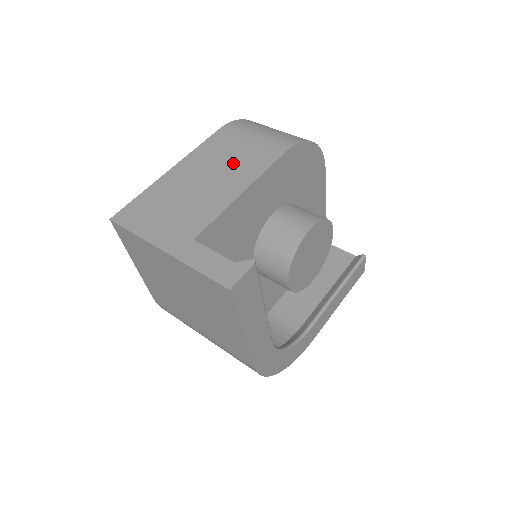
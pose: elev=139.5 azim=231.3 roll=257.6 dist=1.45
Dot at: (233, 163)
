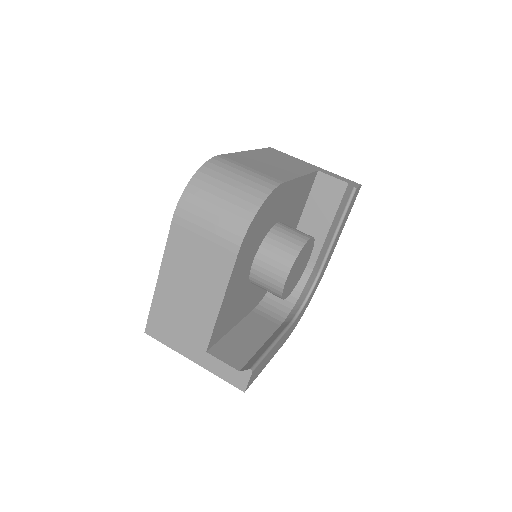
Dot at: (201, 270)
